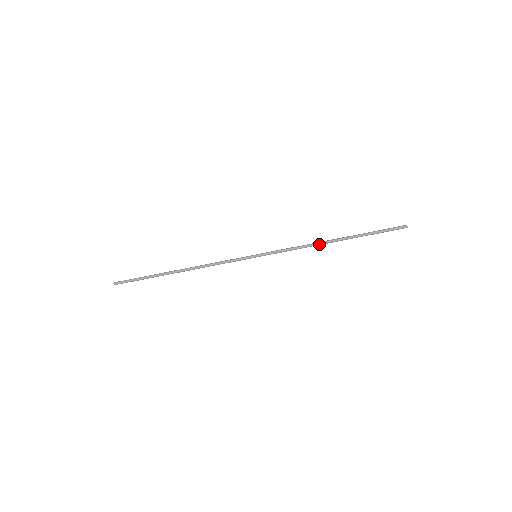
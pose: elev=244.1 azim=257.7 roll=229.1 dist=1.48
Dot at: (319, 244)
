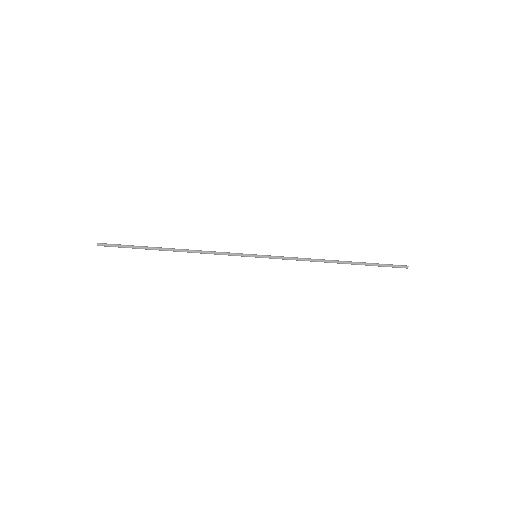
Dot at: (321, 261)
